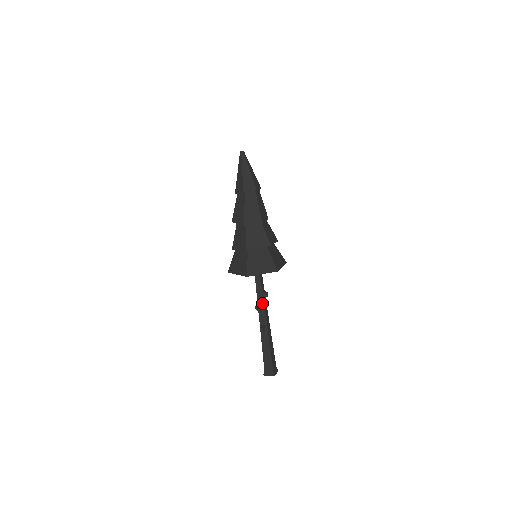
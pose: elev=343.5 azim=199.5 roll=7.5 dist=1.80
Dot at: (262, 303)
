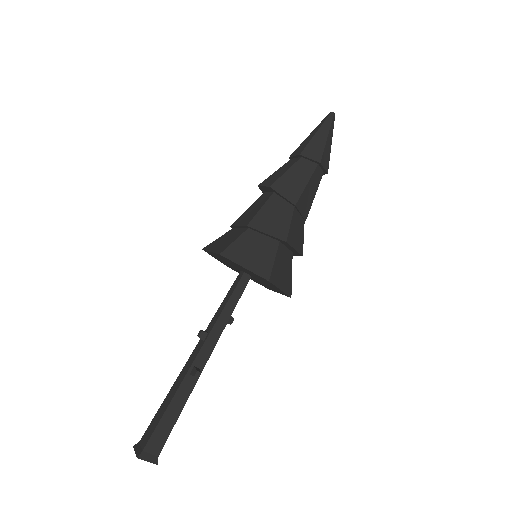
Dot at: (220, 331)
